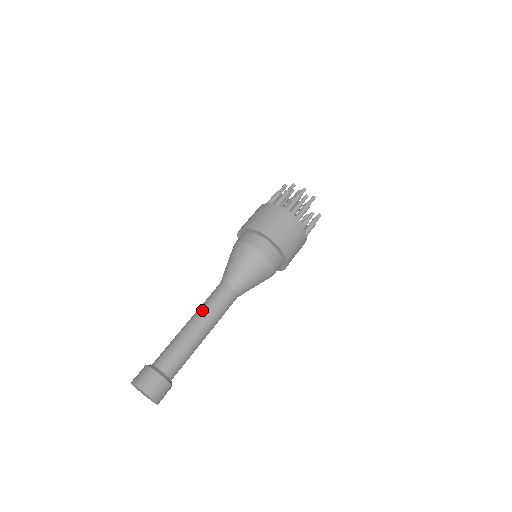
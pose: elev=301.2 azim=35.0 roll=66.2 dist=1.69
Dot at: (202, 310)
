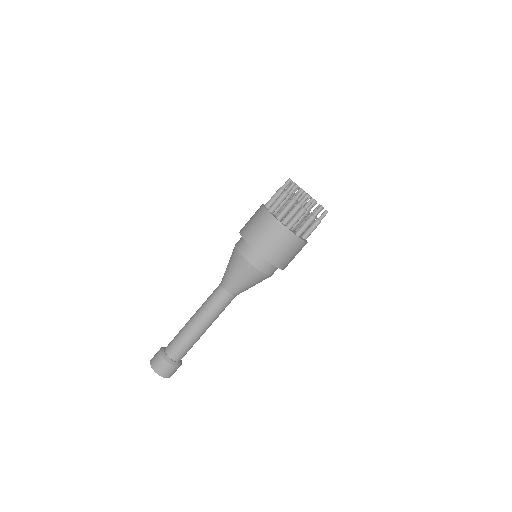
Dot at: (204, 313)
